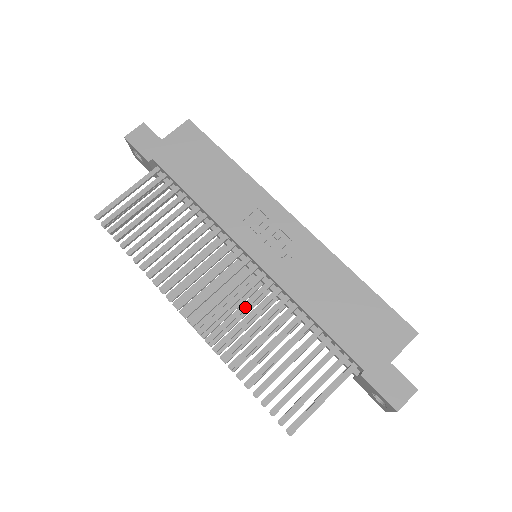
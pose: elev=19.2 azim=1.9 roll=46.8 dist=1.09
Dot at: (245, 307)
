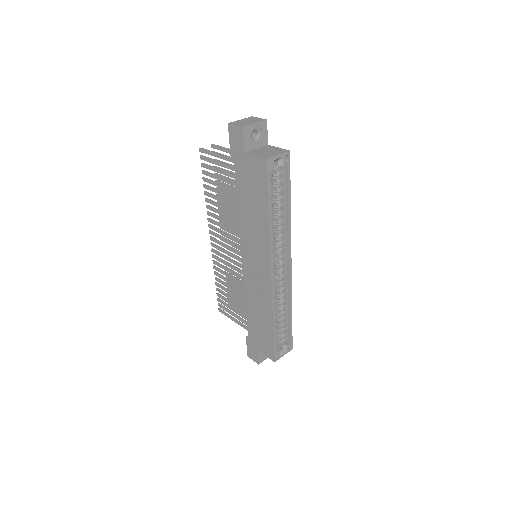
Dot at: (231, 267)
